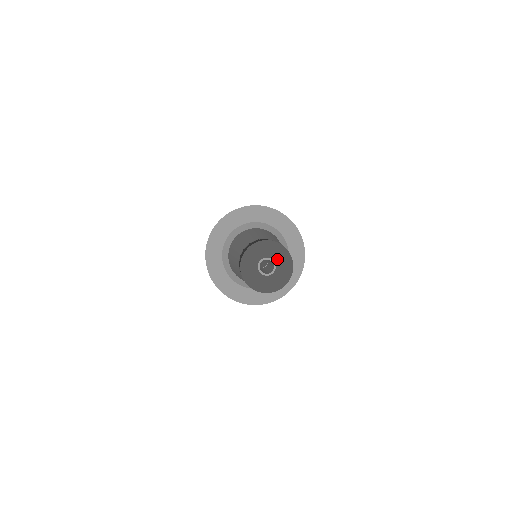
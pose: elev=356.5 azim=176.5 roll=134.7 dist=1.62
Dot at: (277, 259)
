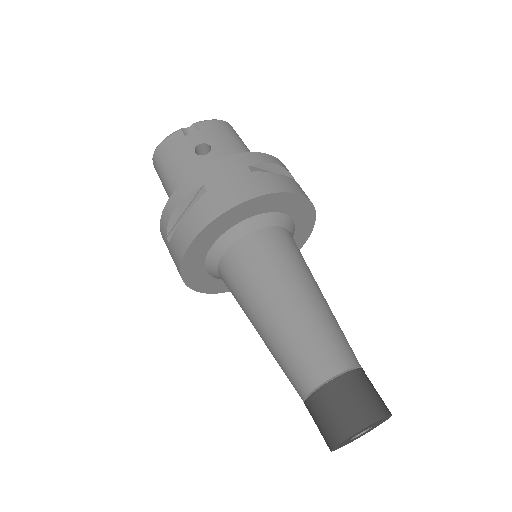
Dot at: (366, 429)
